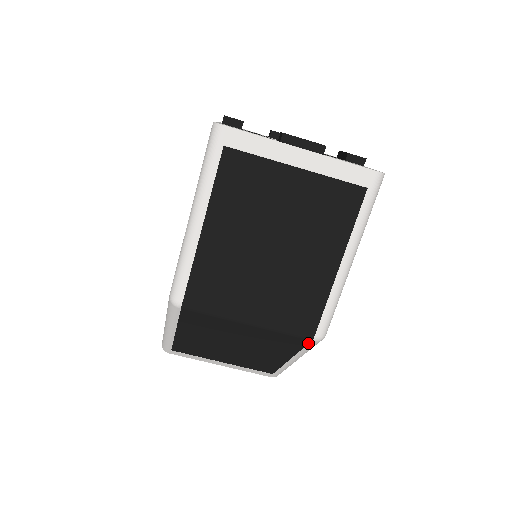
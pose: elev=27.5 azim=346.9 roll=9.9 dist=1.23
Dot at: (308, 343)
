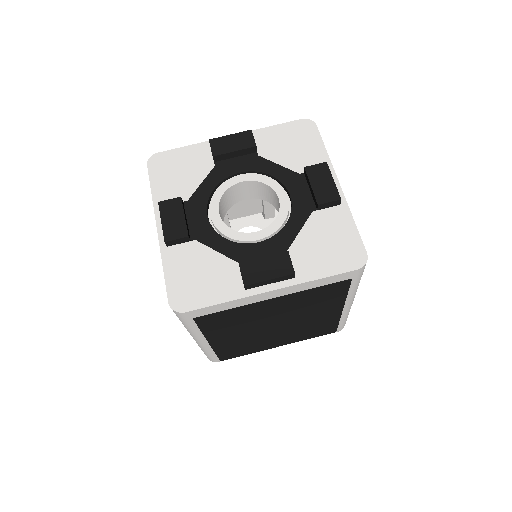
Dot at: occluded
